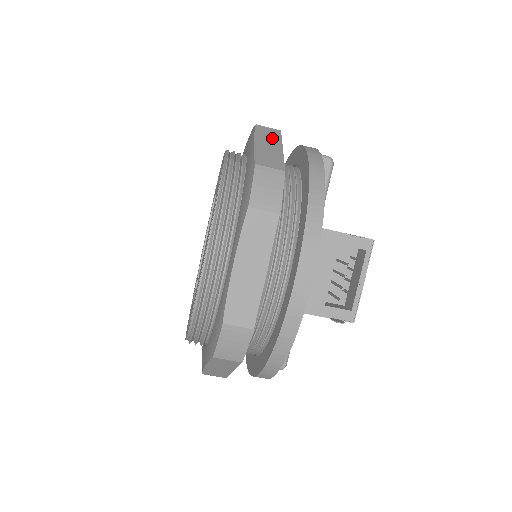
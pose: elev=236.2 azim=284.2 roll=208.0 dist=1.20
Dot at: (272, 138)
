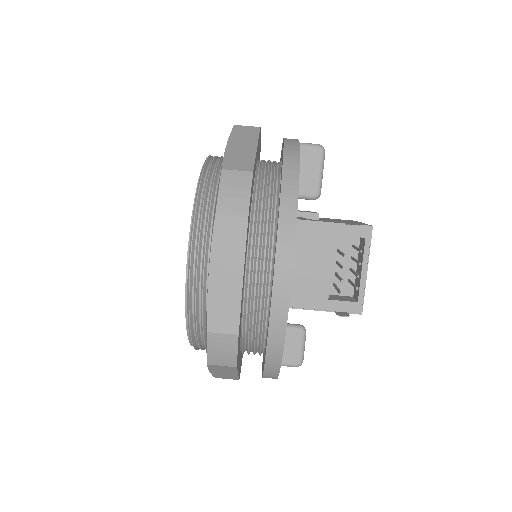
Dot at: (248, 137)
